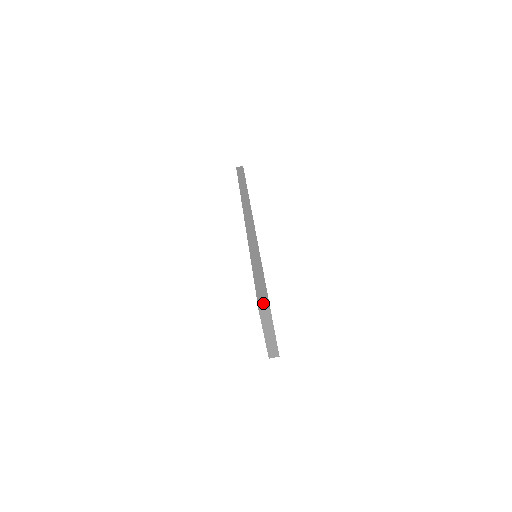
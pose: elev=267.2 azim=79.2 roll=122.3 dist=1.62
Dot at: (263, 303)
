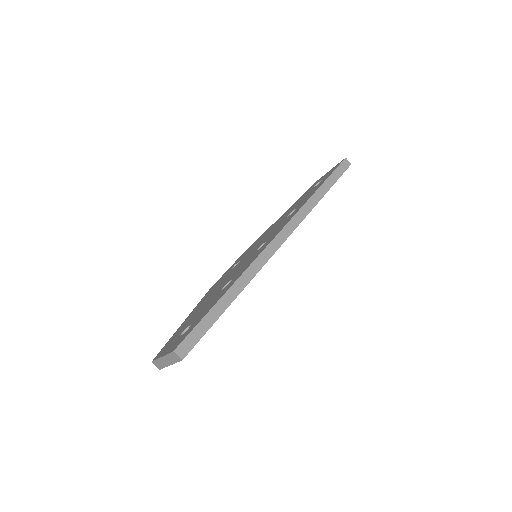
Dot at: (185, 348)
